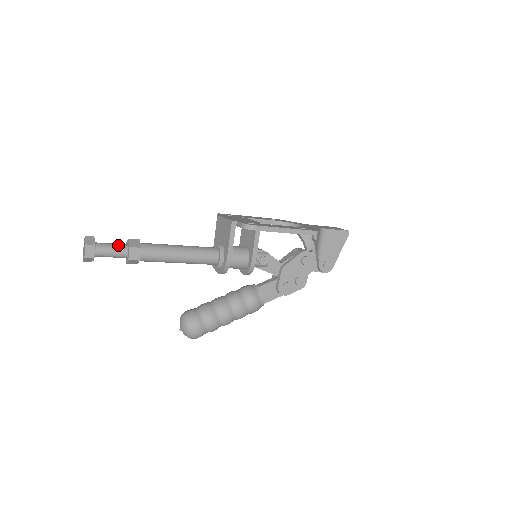
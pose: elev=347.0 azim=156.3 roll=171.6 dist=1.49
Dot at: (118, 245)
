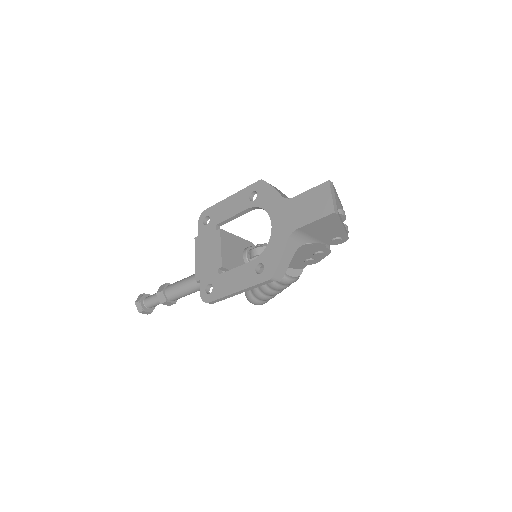
Dot at: (155, 300)
